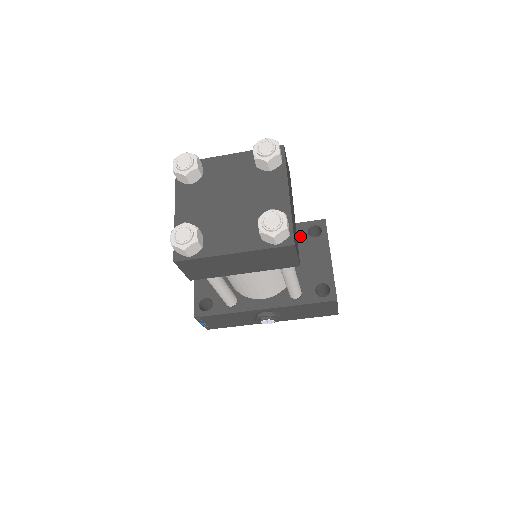
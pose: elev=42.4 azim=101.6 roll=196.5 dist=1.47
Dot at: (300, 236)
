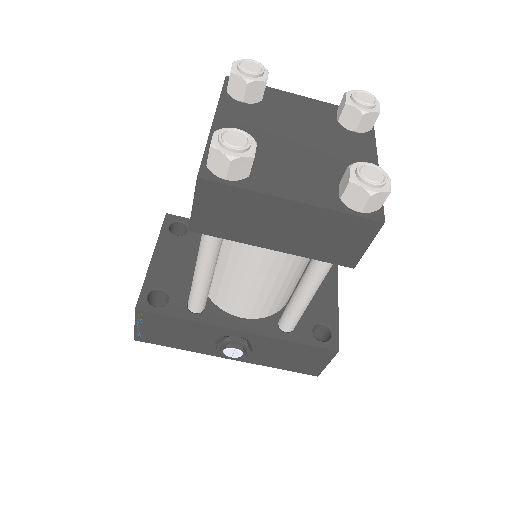
Dot at: occluded
